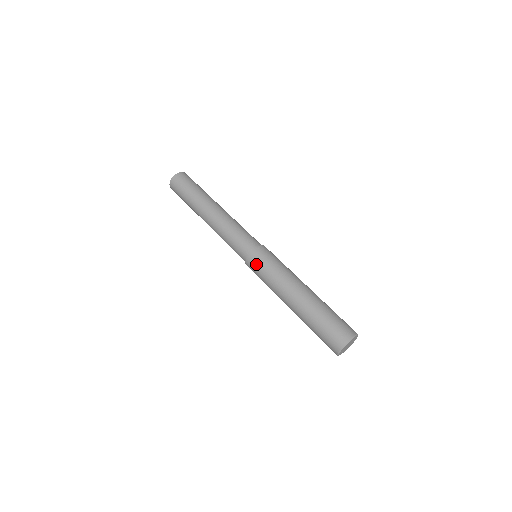
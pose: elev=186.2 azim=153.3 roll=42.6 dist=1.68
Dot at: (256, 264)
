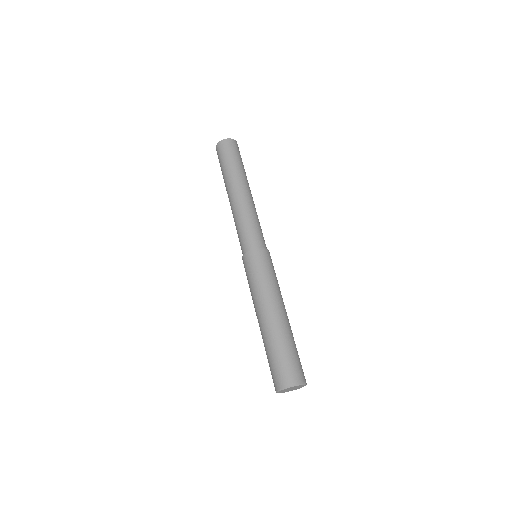
Dot at: (245, 270)
